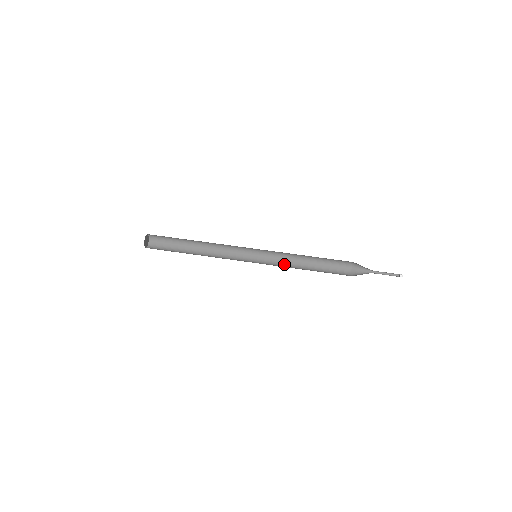
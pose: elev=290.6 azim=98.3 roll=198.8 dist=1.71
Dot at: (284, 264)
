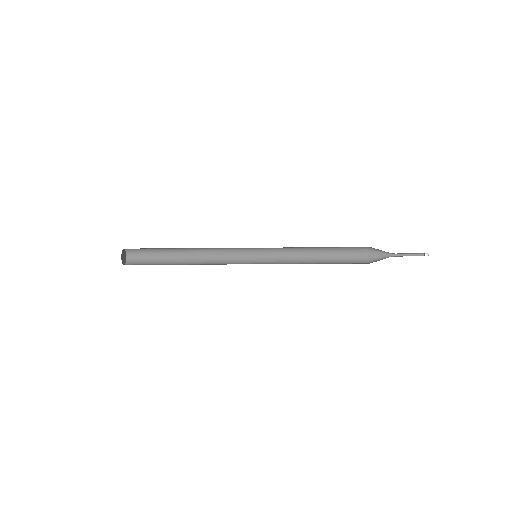
Dot at: (290, 263)
